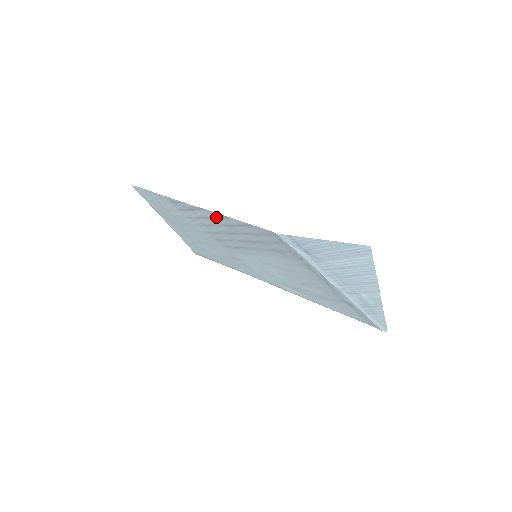
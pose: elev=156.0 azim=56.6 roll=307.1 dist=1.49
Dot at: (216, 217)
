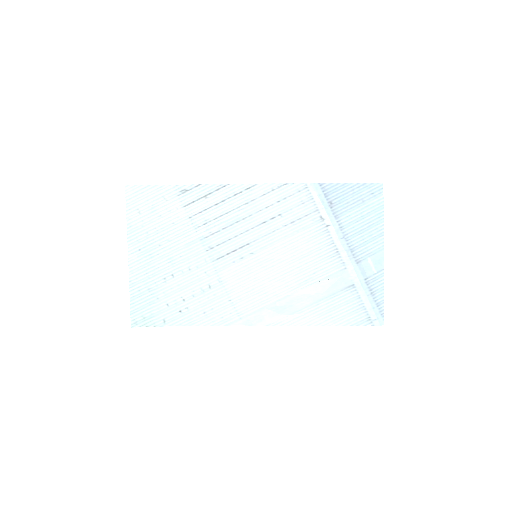
Dot at: (238, 193)
